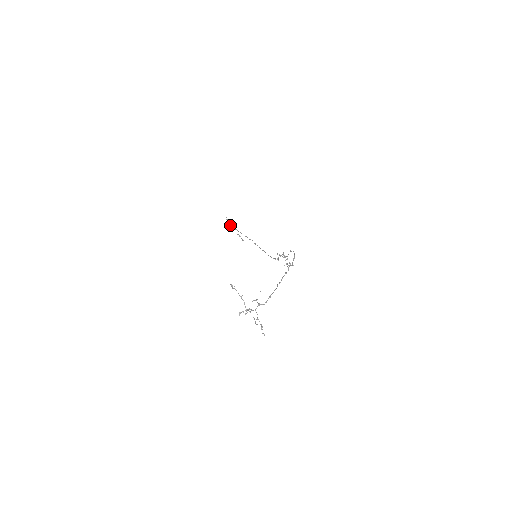
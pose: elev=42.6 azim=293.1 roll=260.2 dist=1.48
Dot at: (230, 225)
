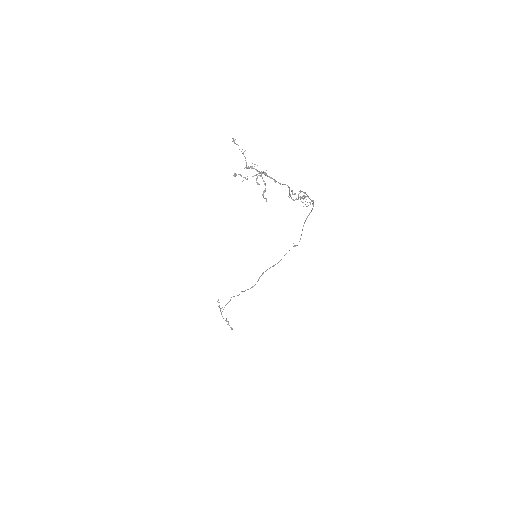
Dot at: (220, 308)
